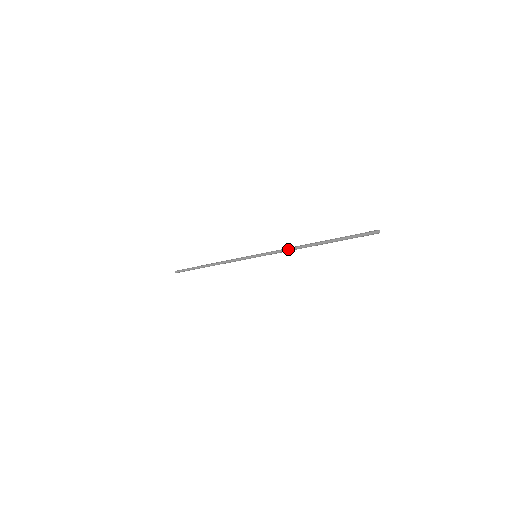
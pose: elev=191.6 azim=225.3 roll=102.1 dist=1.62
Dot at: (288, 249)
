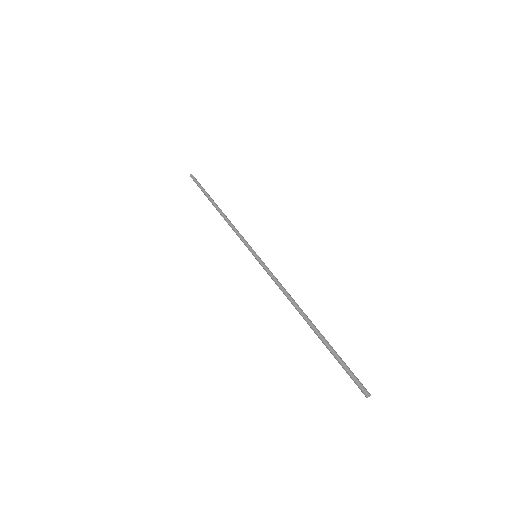
Dot at: (283, 293)
